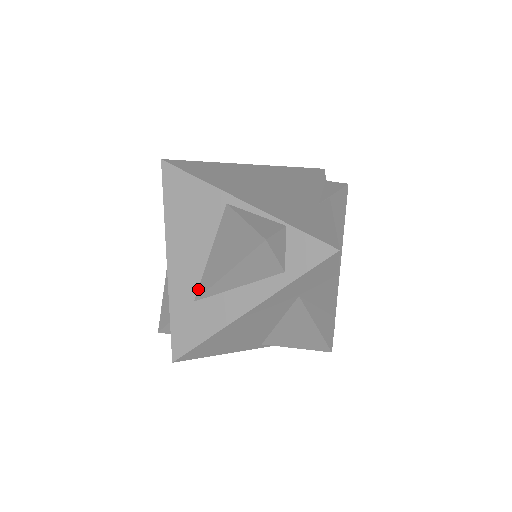
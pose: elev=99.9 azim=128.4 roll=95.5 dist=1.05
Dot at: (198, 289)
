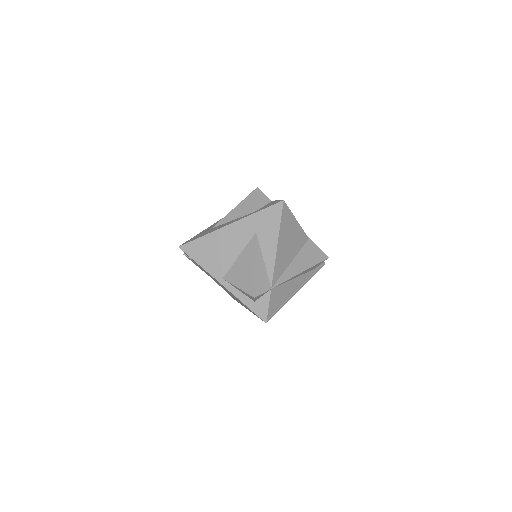
Dot at: occluded
